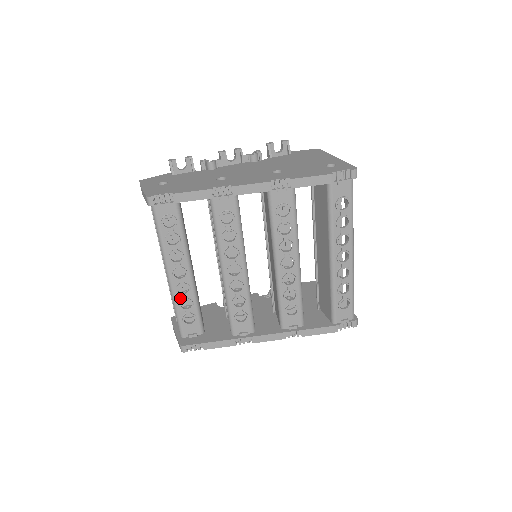
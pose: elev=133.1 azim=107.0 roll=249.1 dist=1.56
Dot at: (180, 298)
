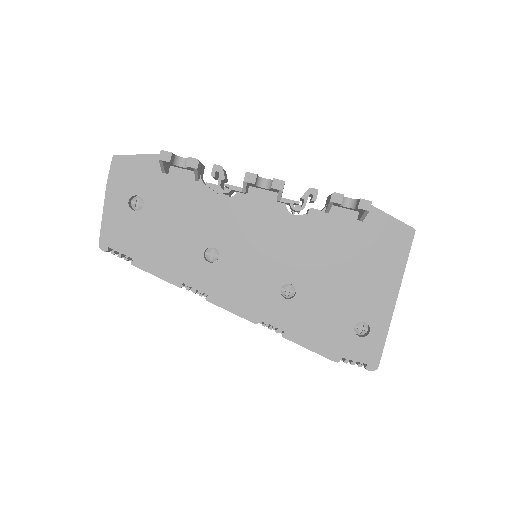
Dot at: occluded
